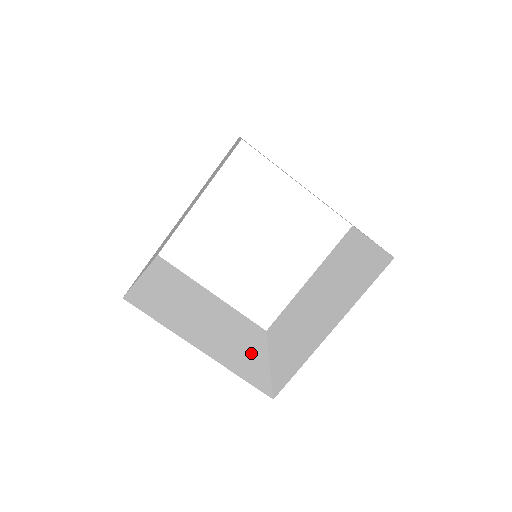
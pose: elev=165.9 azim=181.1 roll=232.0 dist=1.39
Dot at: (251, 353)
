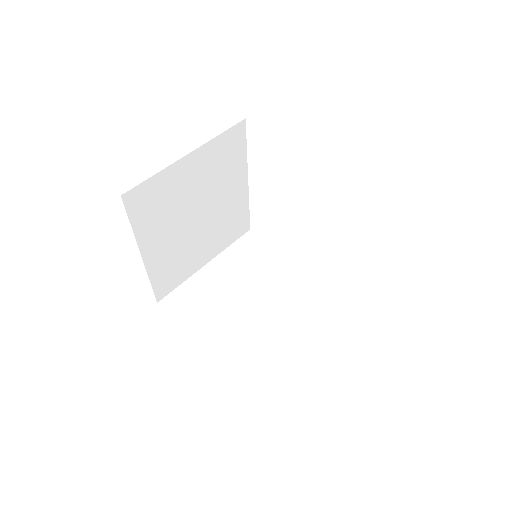
Dot at: (196, 257)
